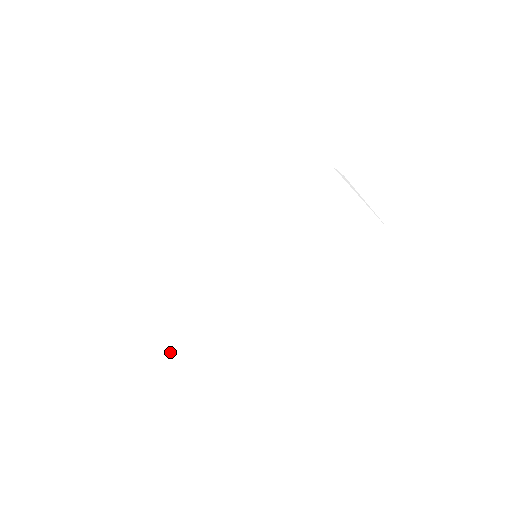
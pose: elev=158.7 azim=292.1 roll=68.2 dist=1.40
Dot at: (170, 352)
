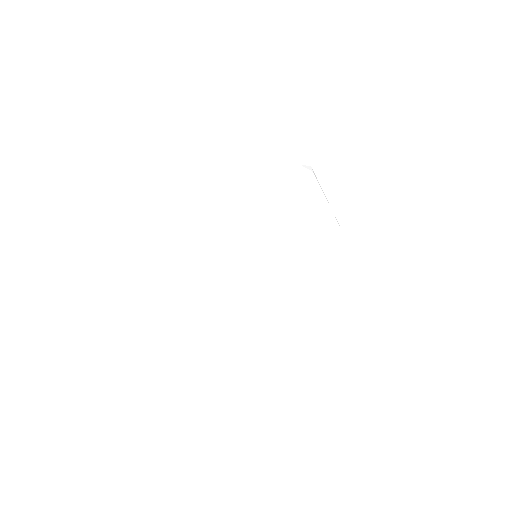
Dot at: occluded
